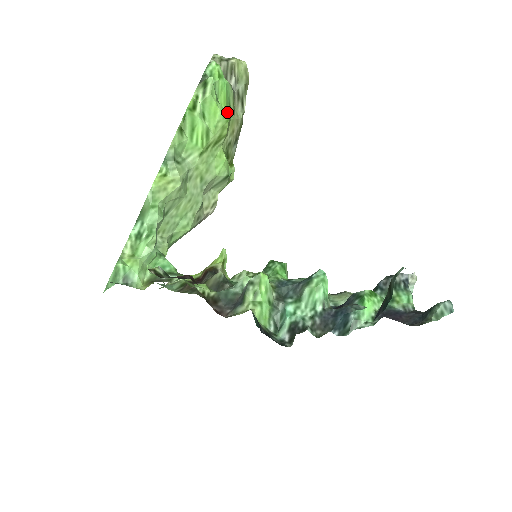
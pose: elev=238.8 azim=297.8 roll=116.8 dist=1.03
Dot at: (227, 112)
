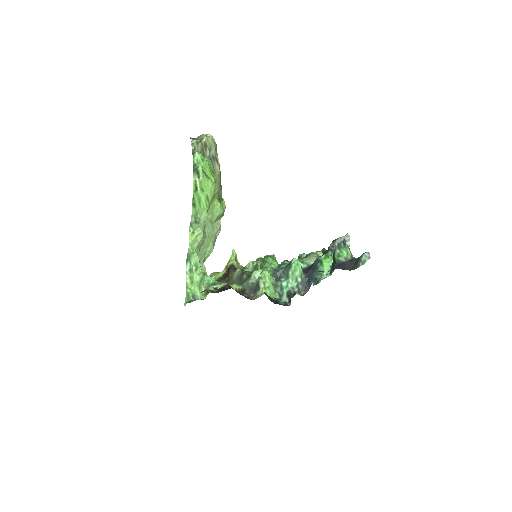
Dot at: (212, 177)
